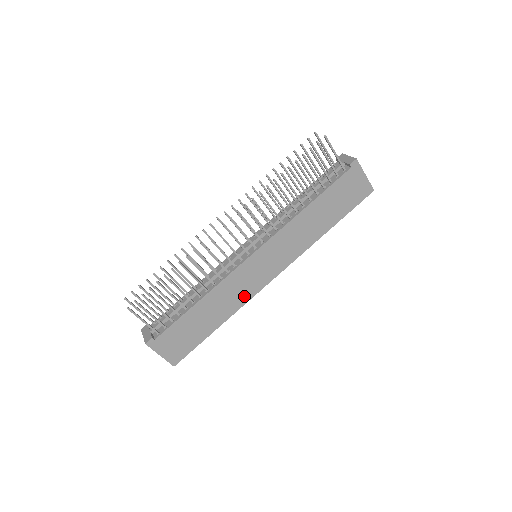
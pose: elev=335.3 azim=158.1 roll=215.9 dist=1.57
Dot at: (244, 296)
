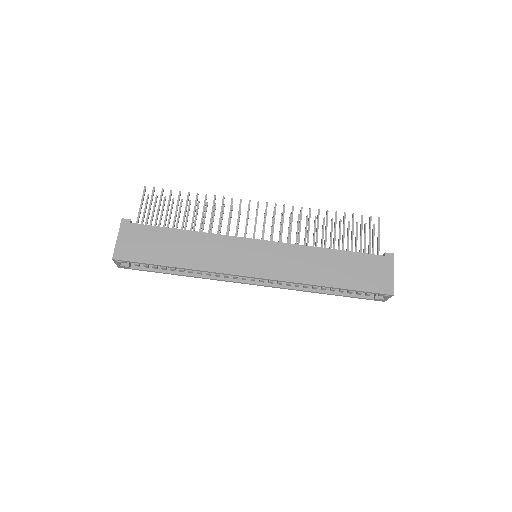
Dot at: (218, 264)
